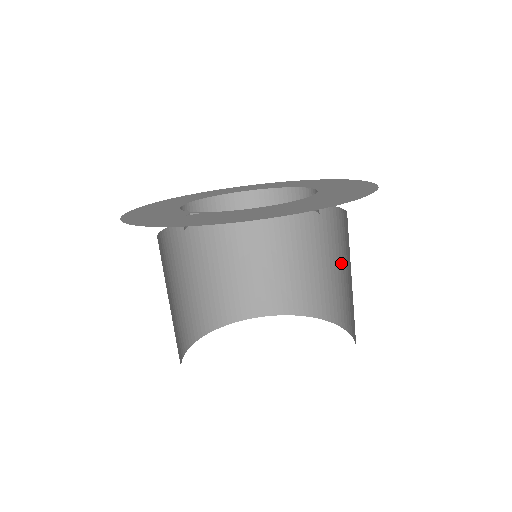
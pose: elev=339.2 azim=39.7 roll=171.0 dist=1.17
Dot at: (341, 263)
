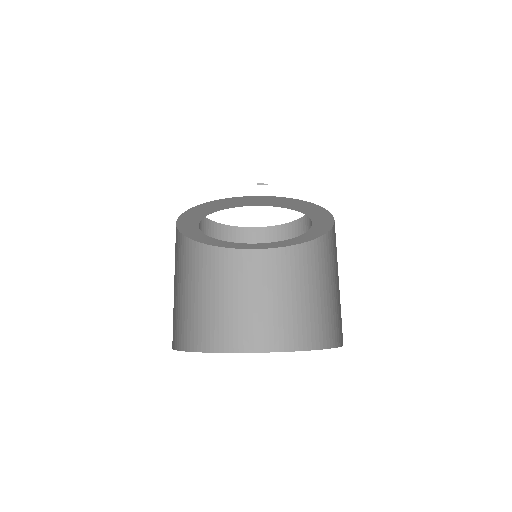
Dot at: (289, 290)
